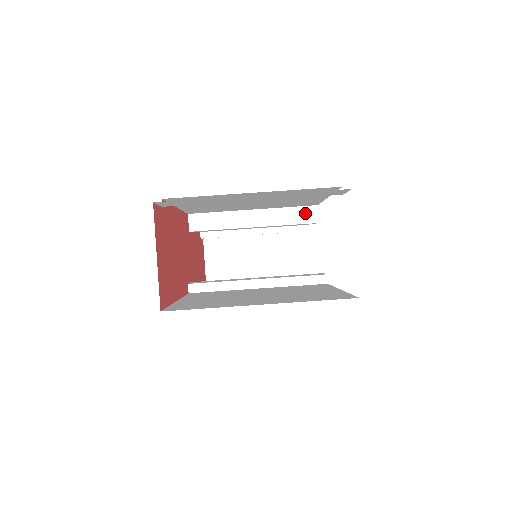
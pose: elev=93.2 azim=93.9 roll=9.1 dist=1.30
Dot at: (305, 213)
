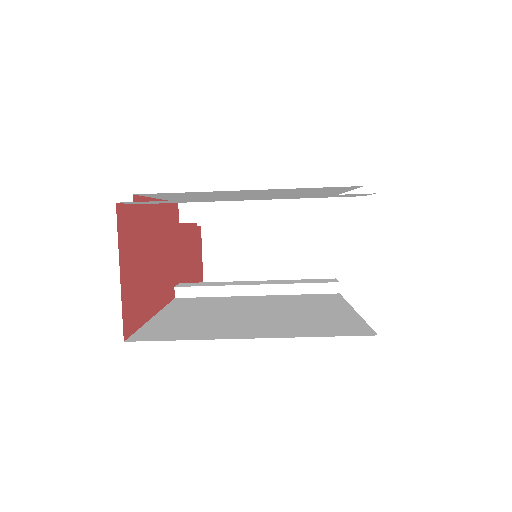
Dot at: (317, 206)
